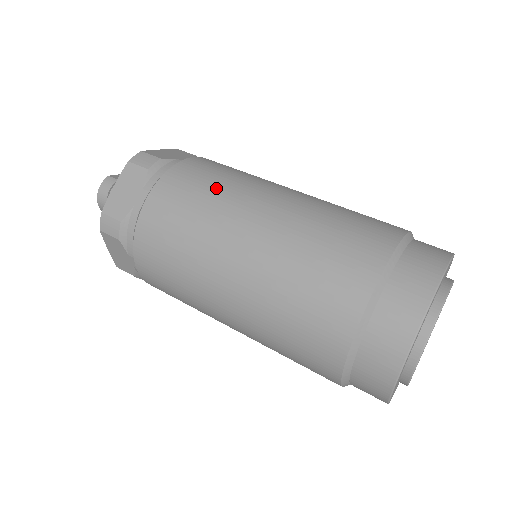
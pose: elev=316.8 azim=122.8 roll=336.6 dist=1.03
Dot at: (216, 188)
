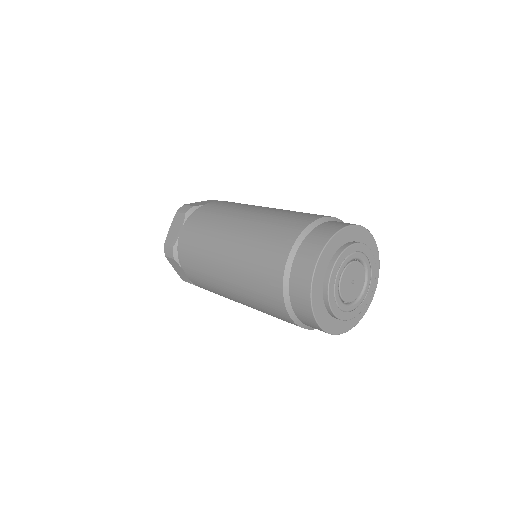
Dot at: occluded
